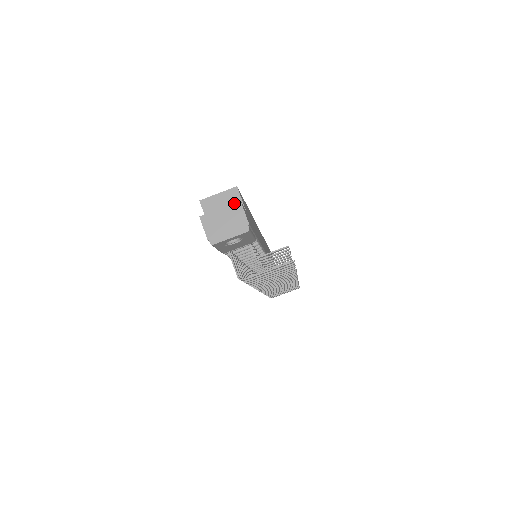
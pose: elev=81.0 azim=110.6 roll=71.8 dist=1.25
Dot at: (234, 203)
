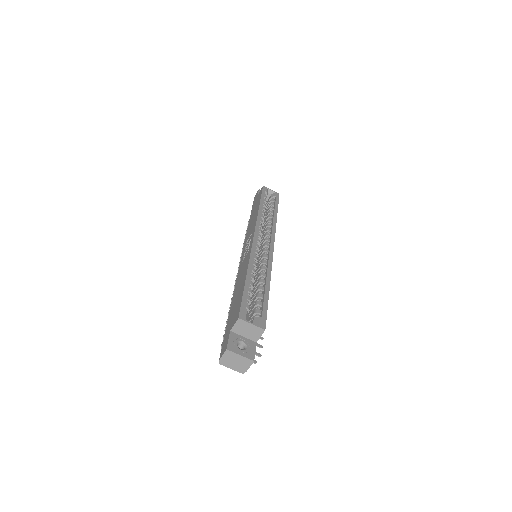
Dot at: (250, 359)
